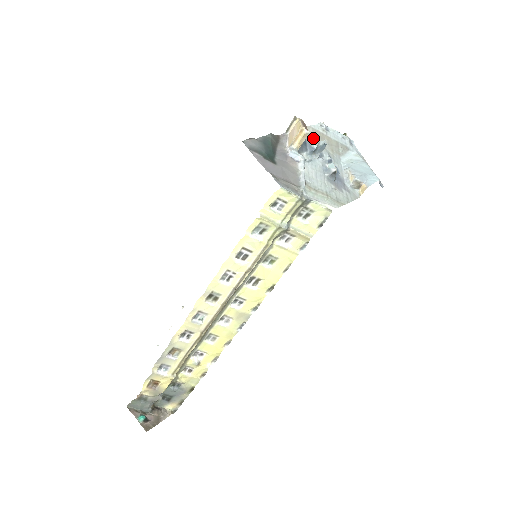
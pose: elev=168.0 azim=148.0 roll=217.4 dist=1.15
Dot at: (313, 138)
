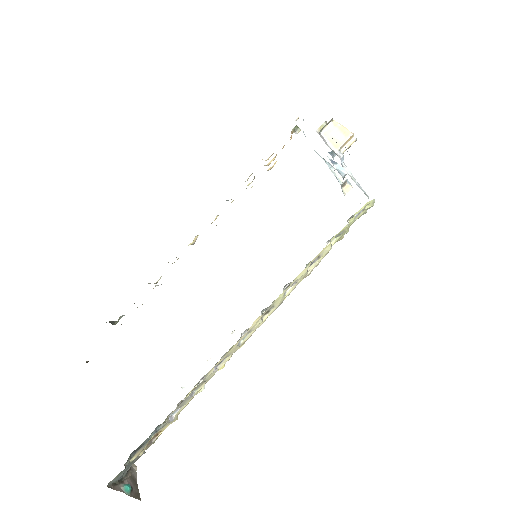
Dot at: occluded
